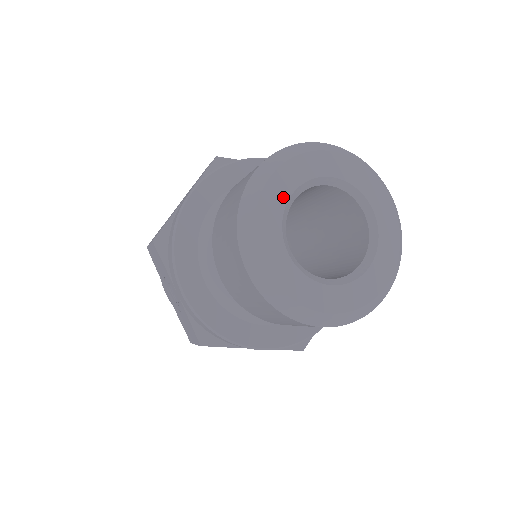
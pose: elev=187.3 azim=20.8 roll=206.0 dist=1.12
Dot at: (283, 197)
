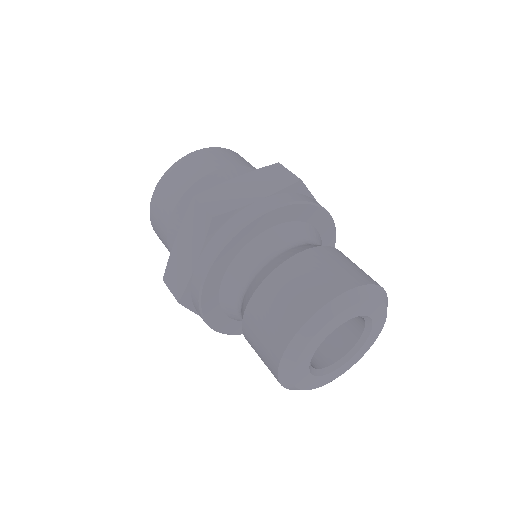
Dot at: (310, 356)
